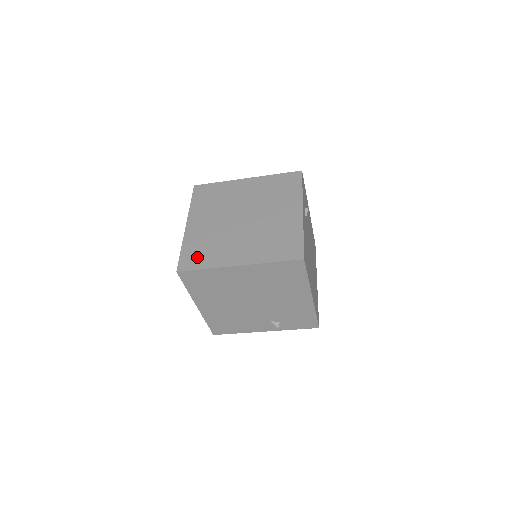
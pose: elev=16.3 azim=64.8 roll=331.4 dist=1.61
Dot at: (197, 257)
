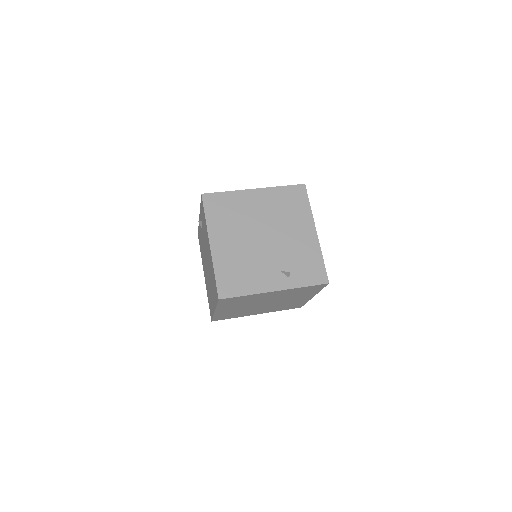
Dot at: occluded
